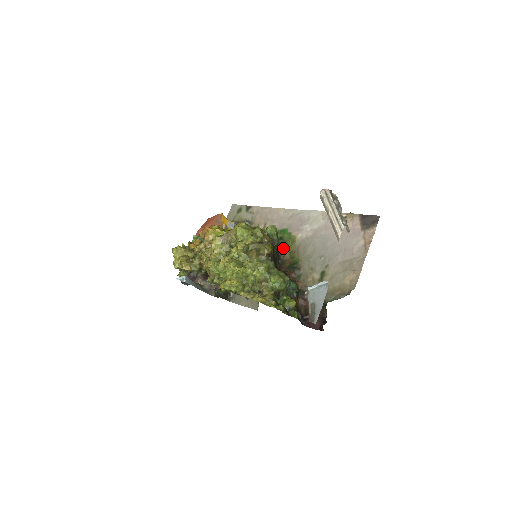
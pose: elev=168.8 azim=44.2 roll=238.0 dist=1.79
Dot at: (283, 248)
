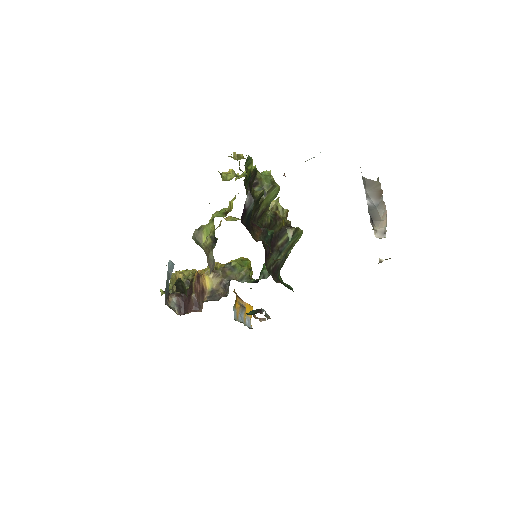
Dot at: occluded
